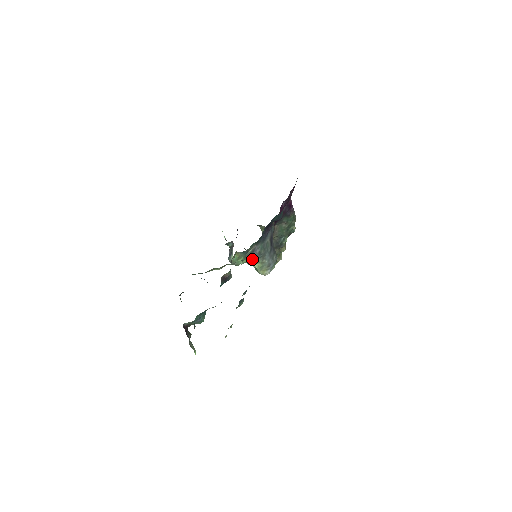
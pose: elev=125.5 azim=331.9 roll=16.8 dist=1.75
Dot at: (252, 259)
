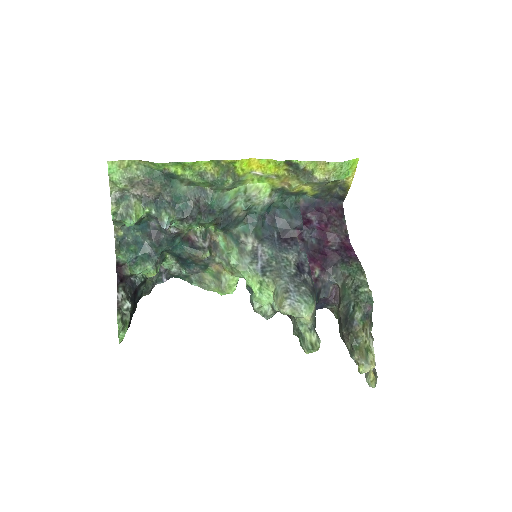
Dot at: (259, 272)
